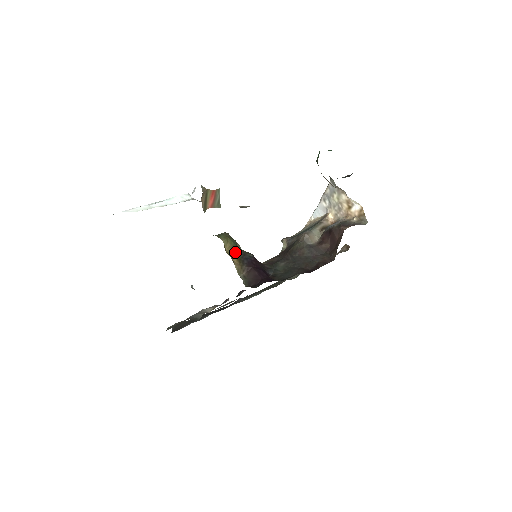
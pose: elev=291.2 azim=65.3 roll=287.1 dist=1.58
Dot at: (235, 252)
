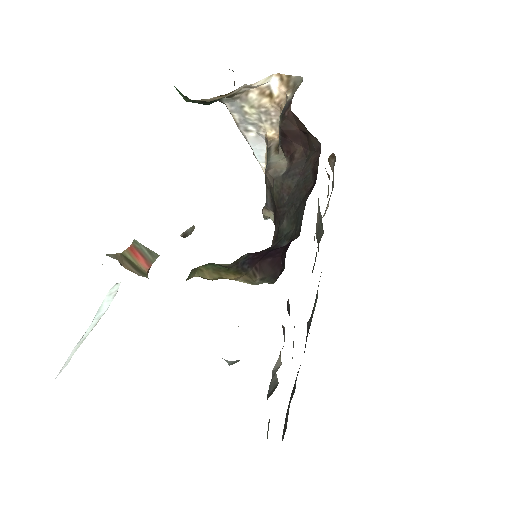
Dot at: (223, 271)
